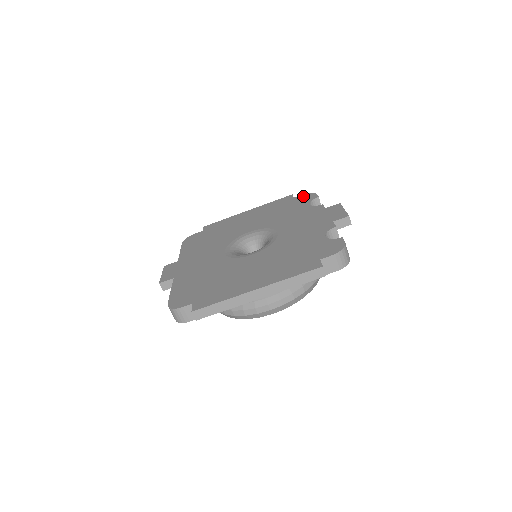
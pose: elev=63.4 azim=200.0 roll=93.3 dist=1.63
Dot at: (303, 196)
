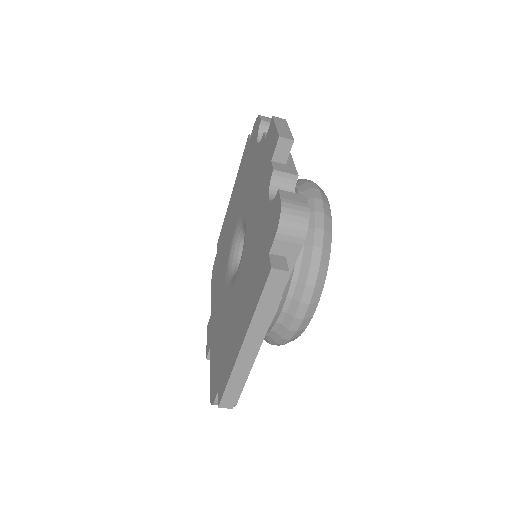
Dot at: (253, 131)
